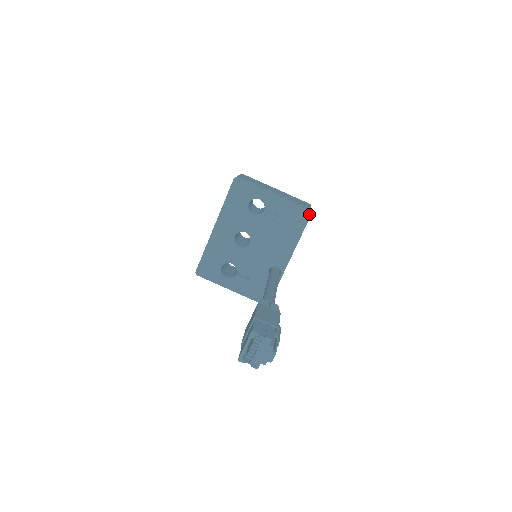
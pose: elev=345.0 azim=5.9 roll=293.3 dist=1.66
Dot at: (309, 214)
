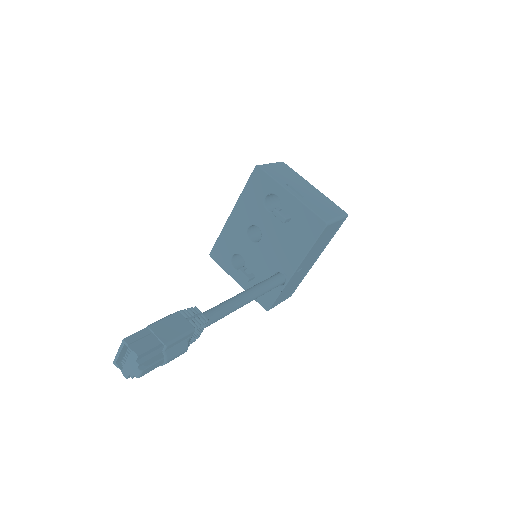
Dot at: (323, 226)
